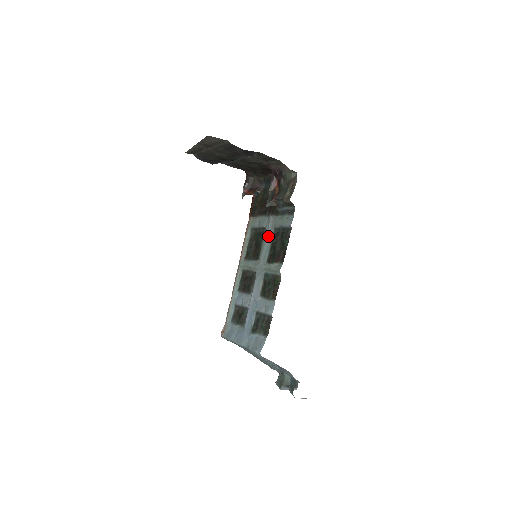
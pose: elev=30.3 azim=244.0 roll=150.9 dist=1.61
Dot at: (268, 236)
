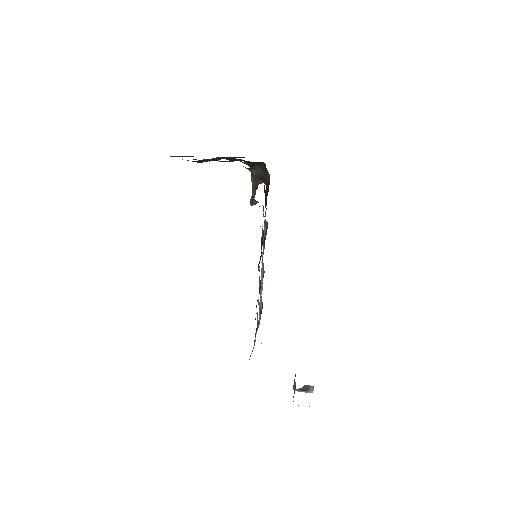
Dot at: occluded
